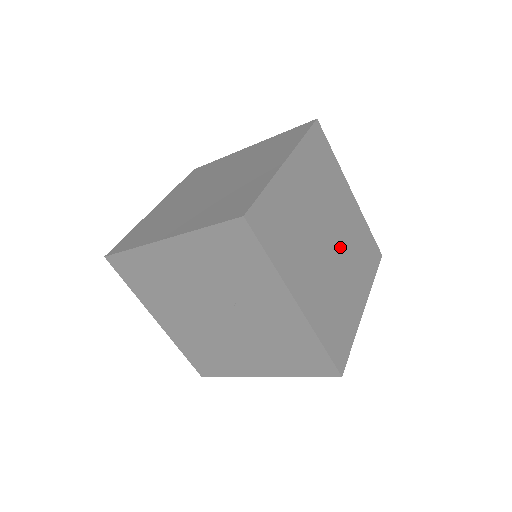
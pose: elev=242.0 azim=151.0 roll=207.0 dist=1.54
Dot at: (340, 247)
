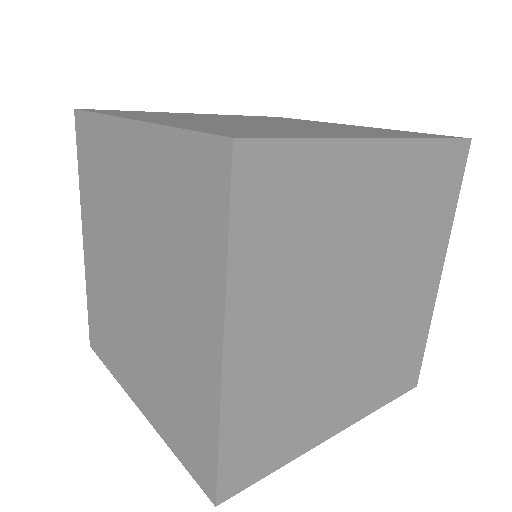
Dot at: (366, 327)
